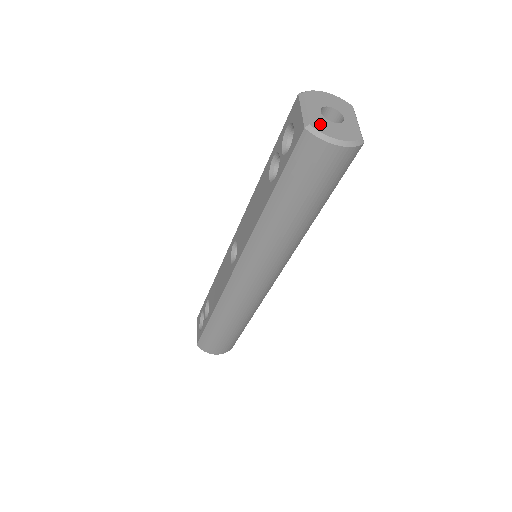
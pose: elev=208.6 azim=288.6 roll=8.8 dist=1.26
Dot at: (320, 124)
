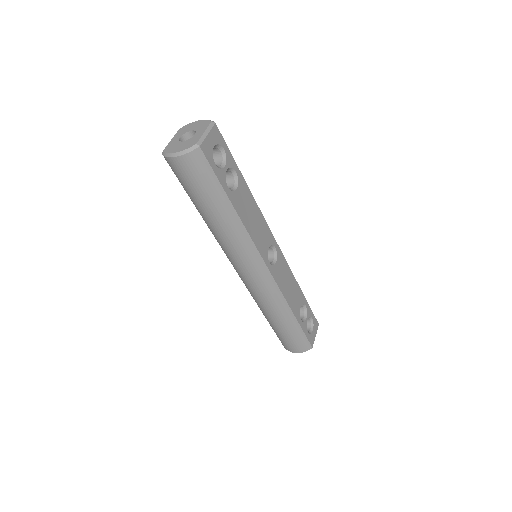
Dot at: (171, 147)
